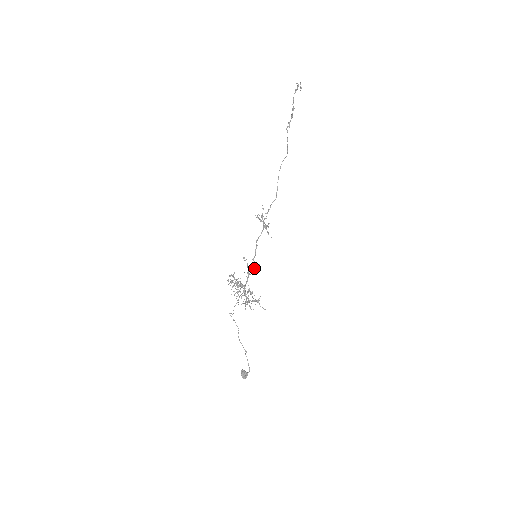
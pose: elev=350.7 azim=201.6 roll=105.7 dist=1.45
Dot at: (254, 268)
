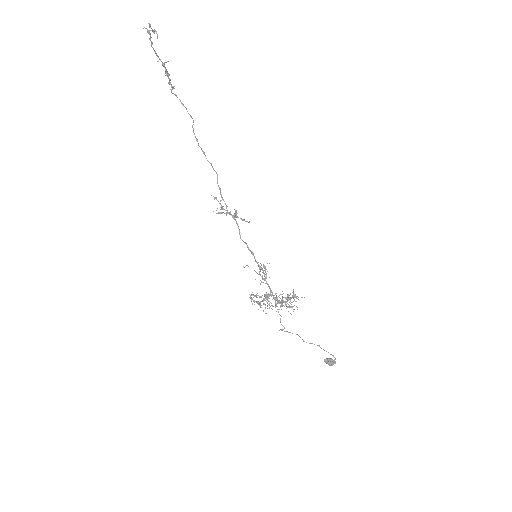
Dot at: occluded
